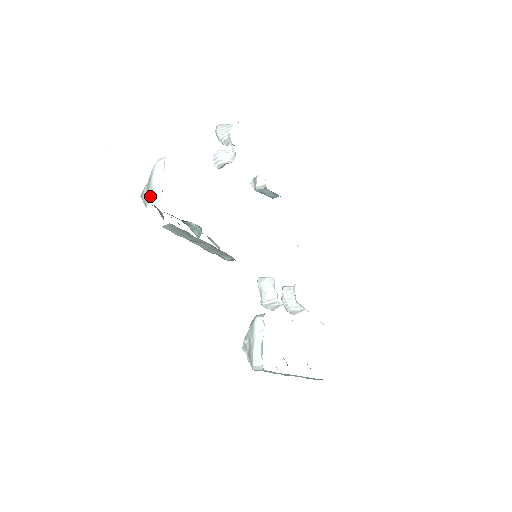
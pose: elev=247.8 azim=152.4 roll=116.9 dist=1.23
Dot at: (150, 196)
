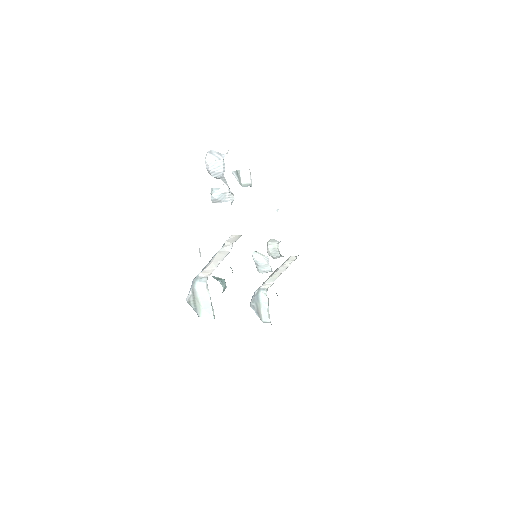
Dot at: (200, 309)
